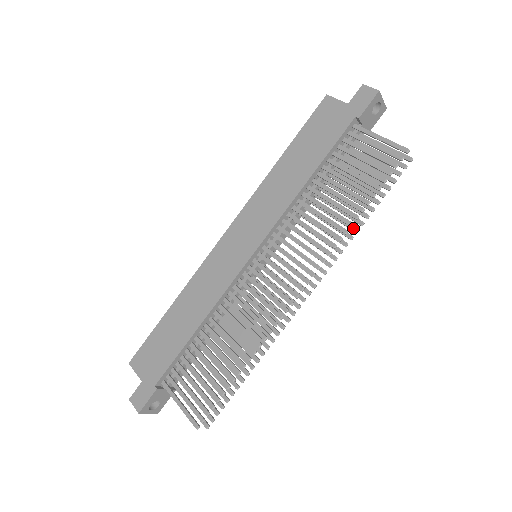
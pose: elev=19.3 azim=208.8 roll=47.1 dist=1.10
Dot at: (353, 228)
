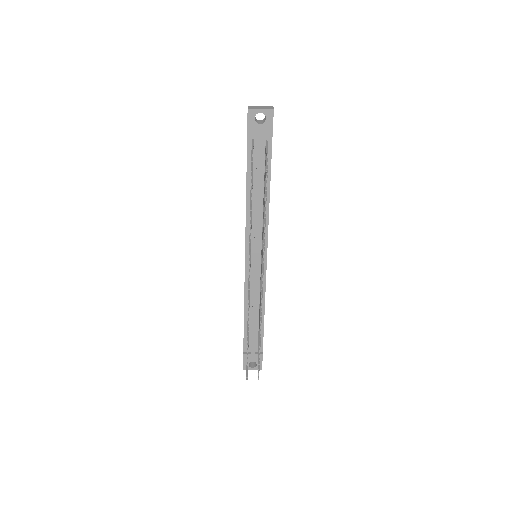
Dot at: occluded
